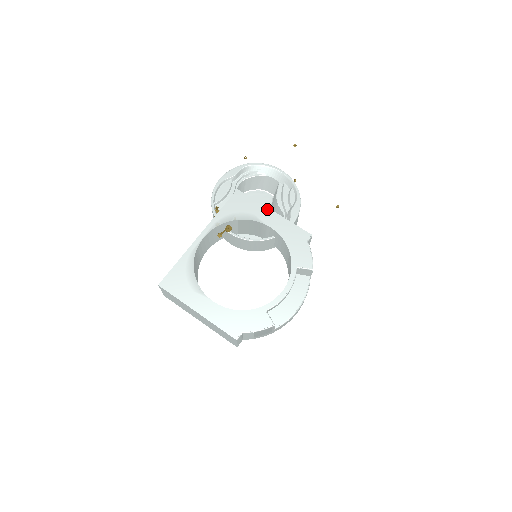
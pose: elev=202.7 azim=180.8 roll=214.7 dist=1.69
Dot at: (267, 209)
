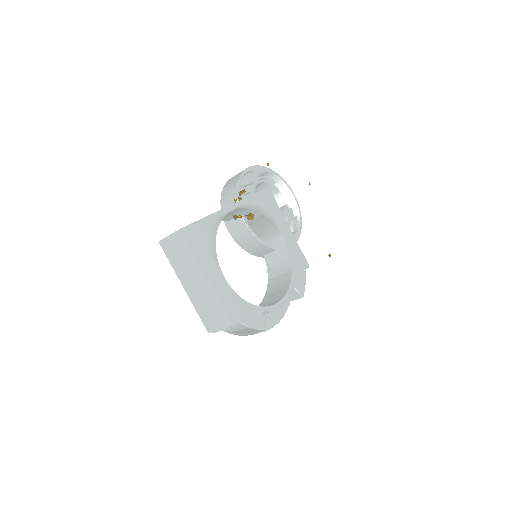
Dot at: (285, 221)
